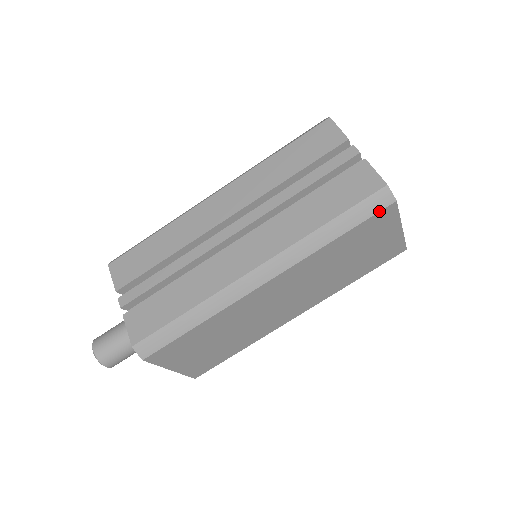
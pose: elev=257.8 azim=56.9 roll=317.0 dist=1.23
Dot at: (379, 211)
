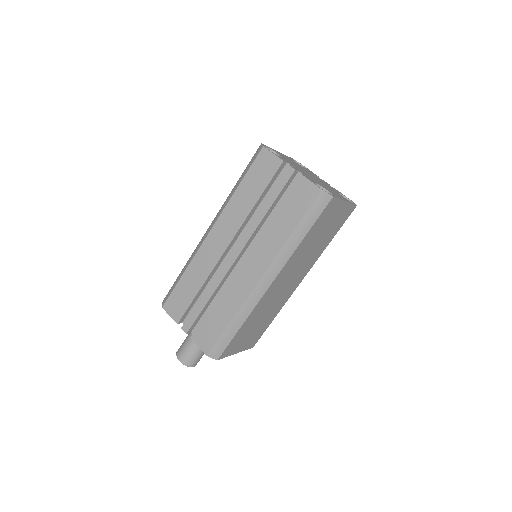
Dot at: (324, 208)
